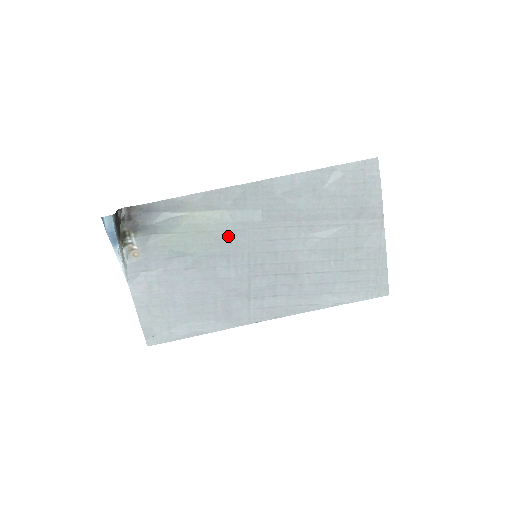
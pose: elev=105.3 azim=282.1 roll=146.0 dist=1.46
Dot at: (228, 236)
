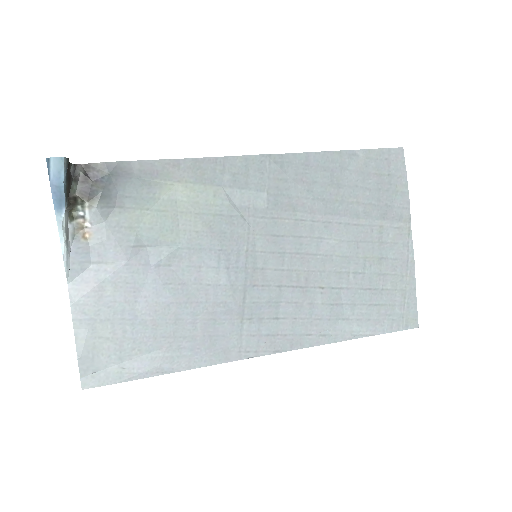
Dot at: (221, 223)
